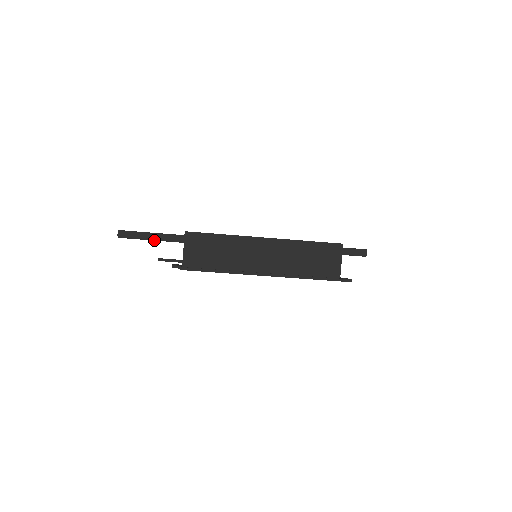
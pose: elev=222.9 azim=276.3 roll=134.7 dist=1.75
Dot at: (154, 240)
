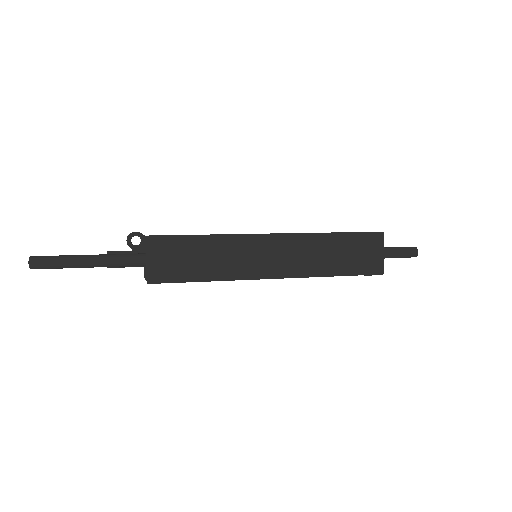
Dot at: occluded
